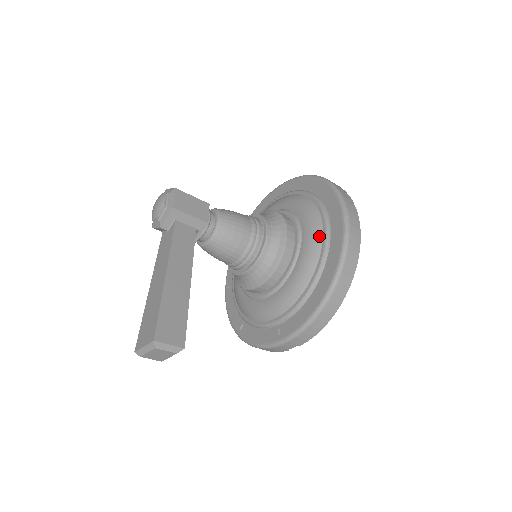
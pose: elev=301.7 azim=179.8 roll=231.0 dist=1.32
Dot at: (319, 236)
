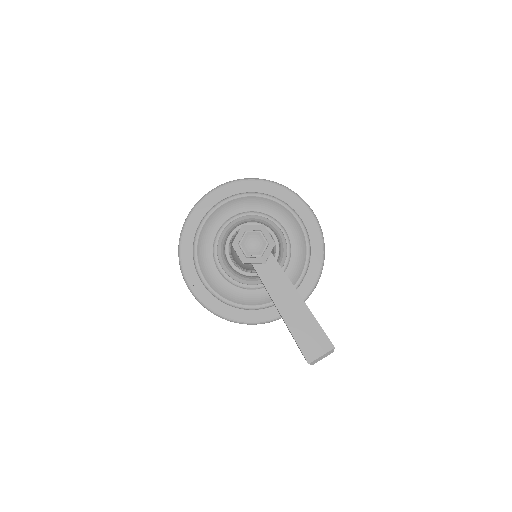
Dot at: (301, 231)
